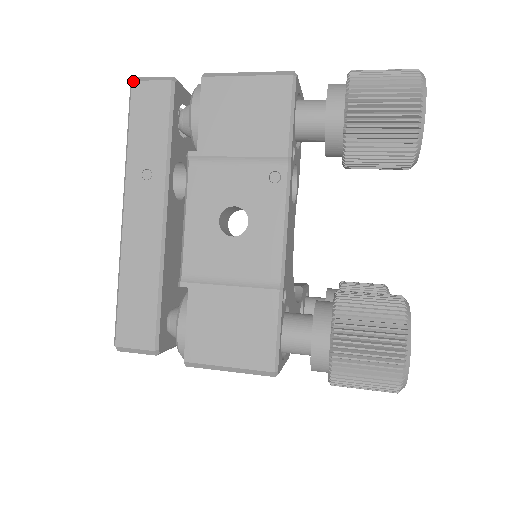
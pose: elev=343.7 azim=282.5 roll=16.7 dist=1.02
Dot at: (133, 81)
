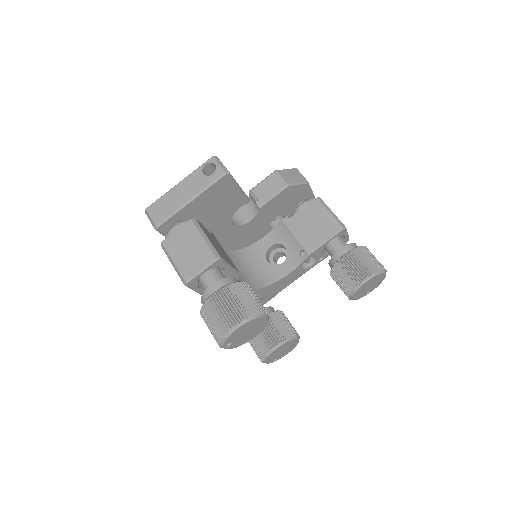
Dot at: (145, 213)
